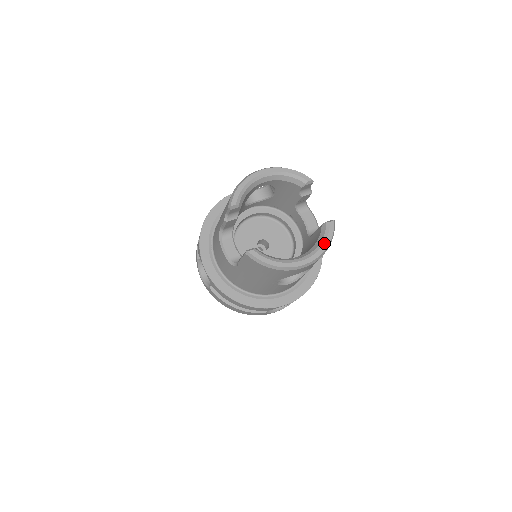
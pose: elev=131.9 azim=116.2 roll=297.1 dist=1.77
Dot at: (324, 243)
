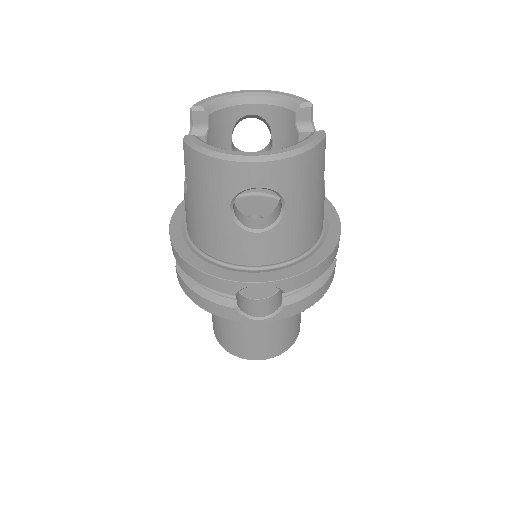
Dot at: (296, 144)
